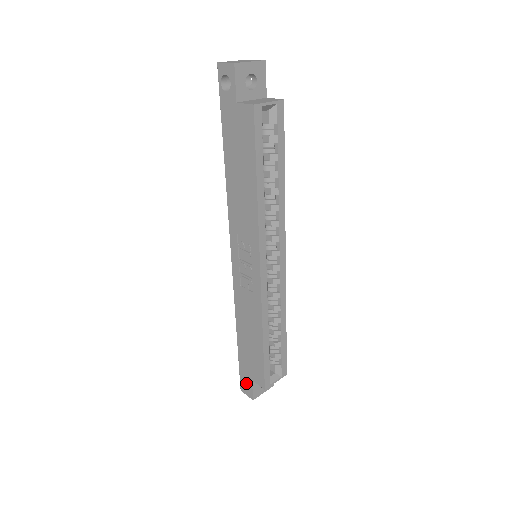
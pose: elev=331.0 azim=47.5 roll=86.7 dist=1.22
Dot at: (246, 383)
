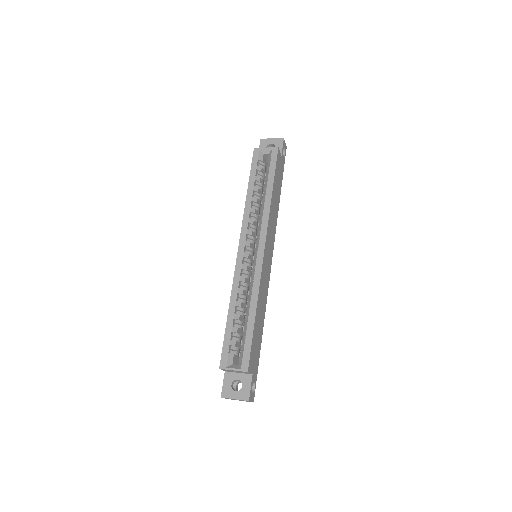
Dot at: occluded
